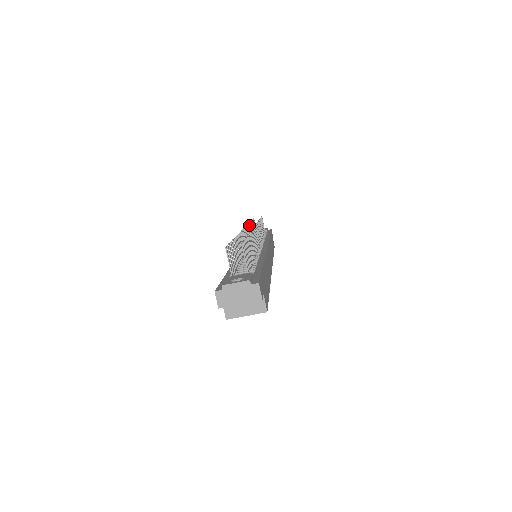
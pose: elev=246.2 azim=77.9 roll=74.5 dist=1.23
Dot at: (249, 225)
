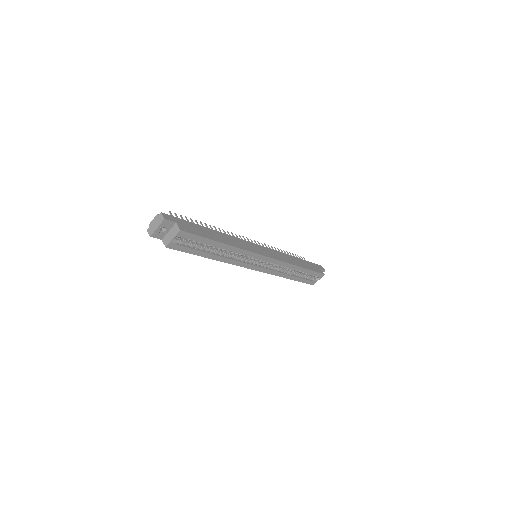
Dot at: occluded
